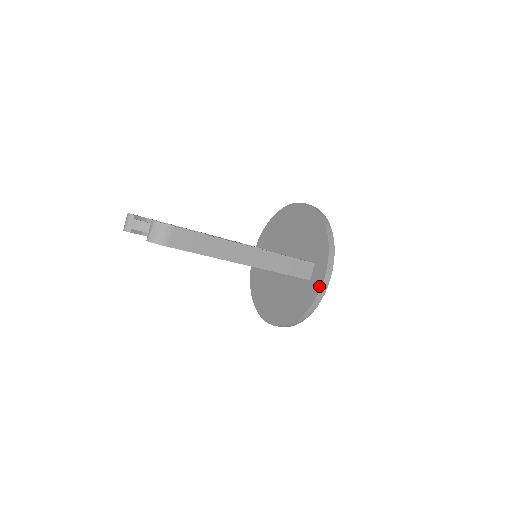
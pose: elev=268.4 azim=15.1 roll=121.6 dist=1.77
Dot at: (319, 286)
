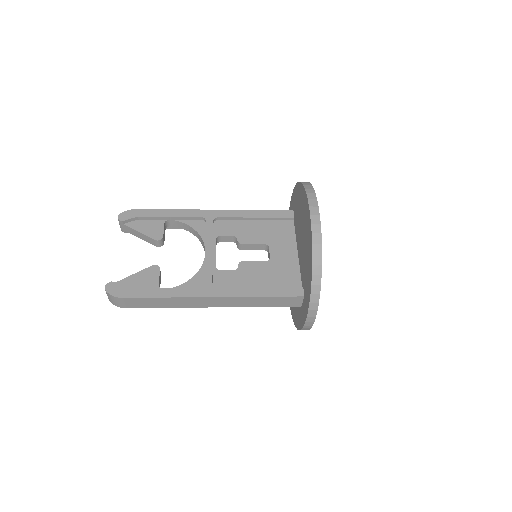
Dot at: (302, 324)
